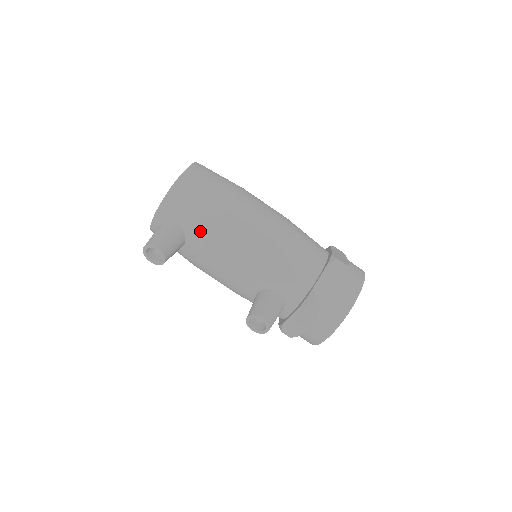
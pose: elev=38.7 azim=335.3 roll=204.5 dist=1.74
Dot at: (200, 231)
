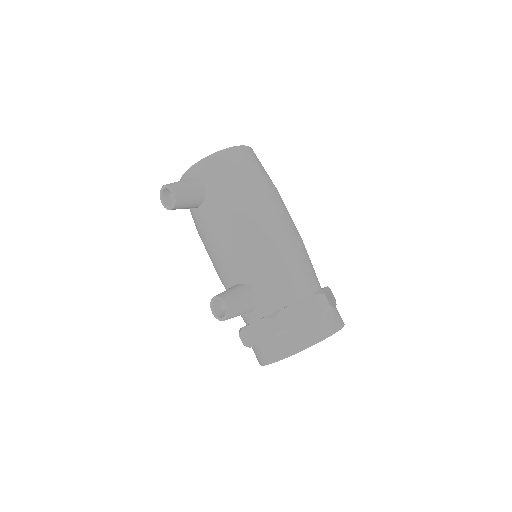
Dot at: (219, 201)
